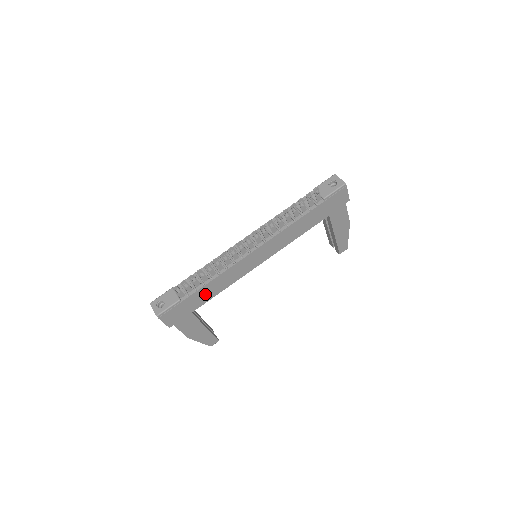
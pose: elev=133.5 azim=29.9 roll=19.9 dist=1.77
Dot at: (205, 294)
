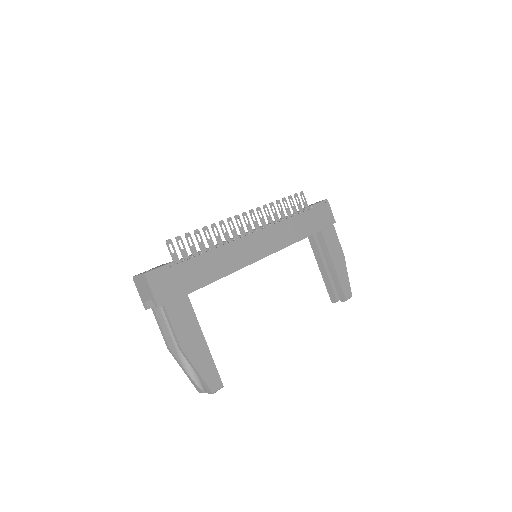
Dot at: (204, 270)
